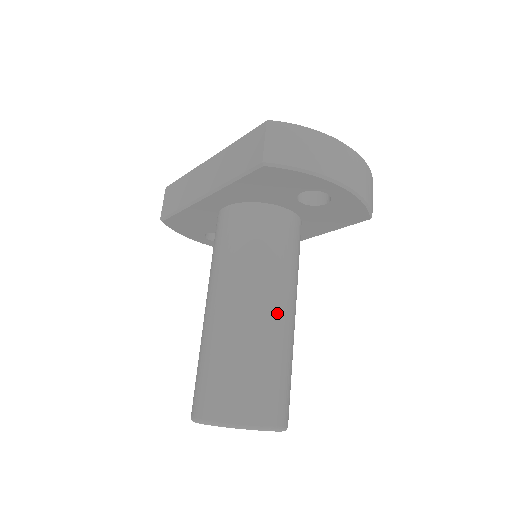
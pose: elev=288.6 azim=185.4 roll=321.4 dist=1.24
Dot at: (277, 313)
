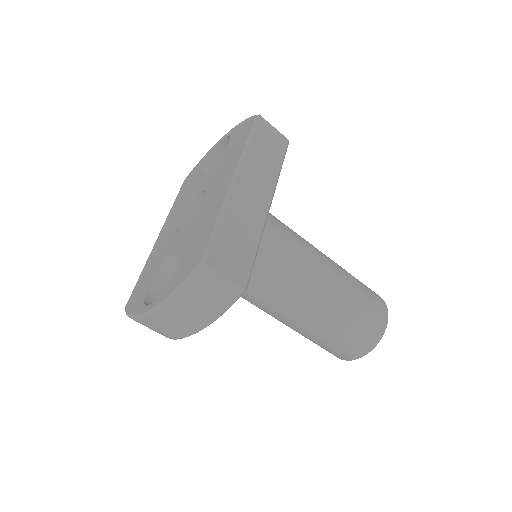
Dot at: (291, 322)
